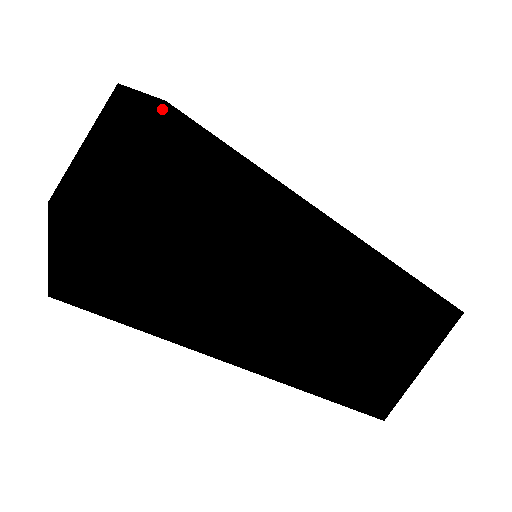
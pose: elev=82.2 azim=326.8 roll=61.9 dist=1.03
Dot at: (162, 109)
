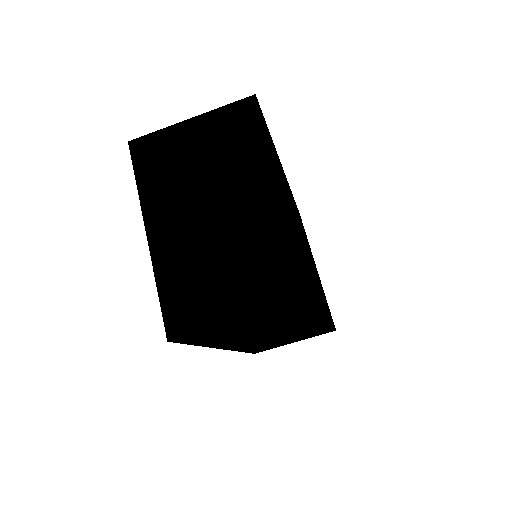
Dot at: (312, 299)
